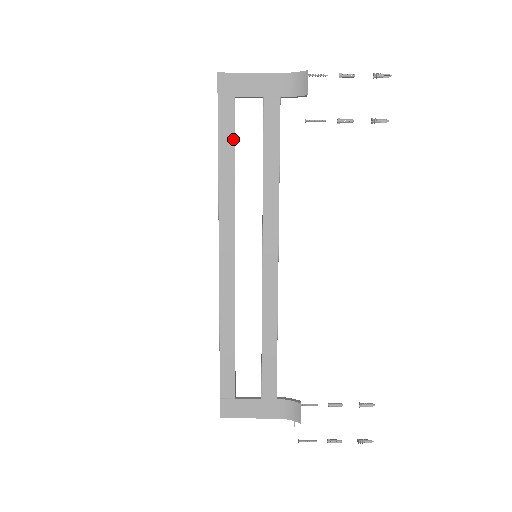
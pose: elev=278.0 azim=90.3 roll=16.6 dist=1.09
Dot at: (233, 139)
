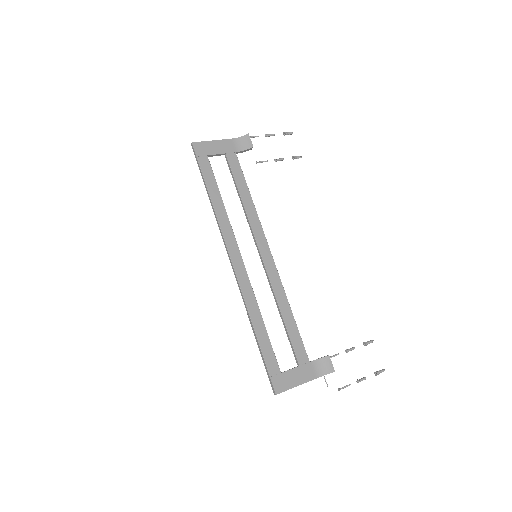
Dot at: (215, 181)
